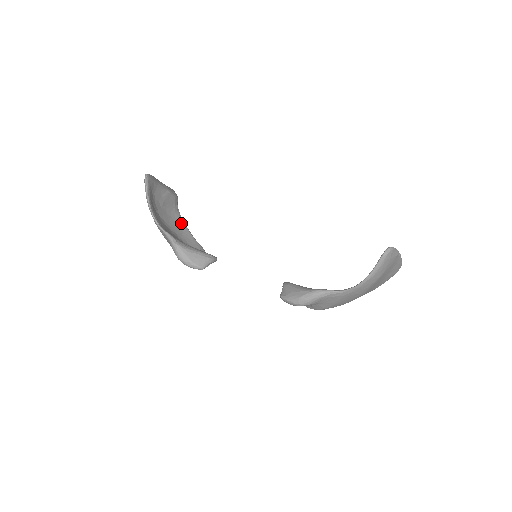
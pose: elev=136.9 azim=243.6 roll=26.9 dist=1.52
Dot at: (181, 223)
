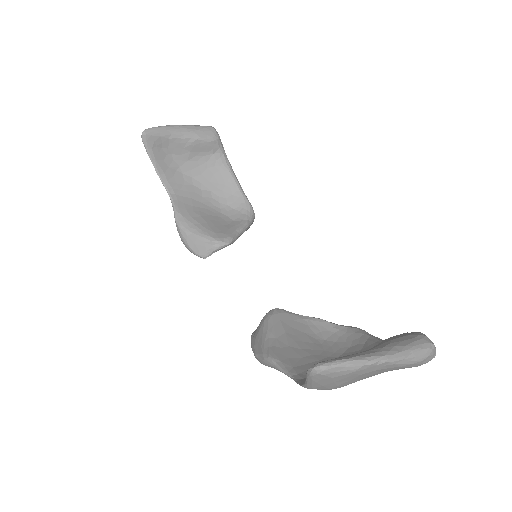
Dot at: (225, 173)
